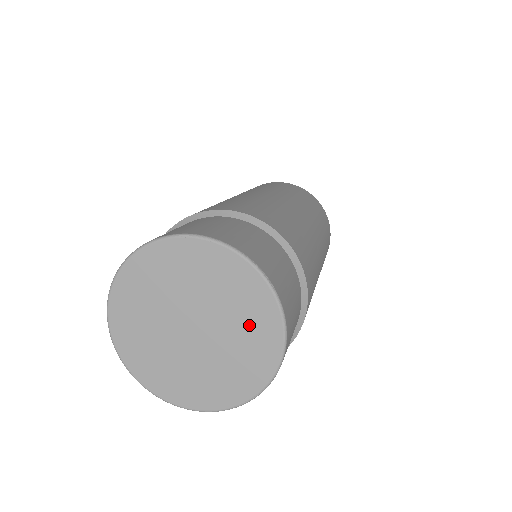
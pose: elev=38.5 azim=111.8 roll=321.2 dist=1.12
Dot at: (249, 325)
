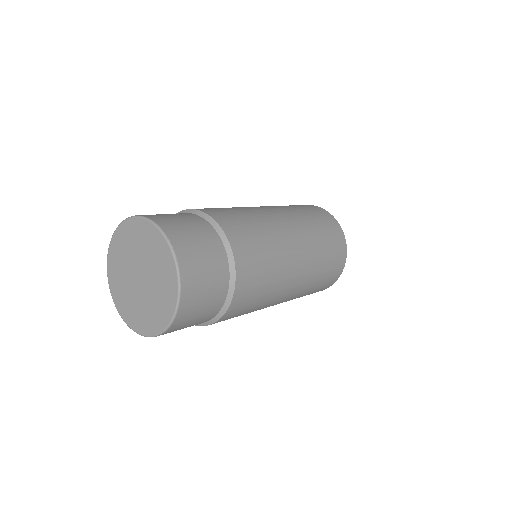
Dot at: (163, 284)
